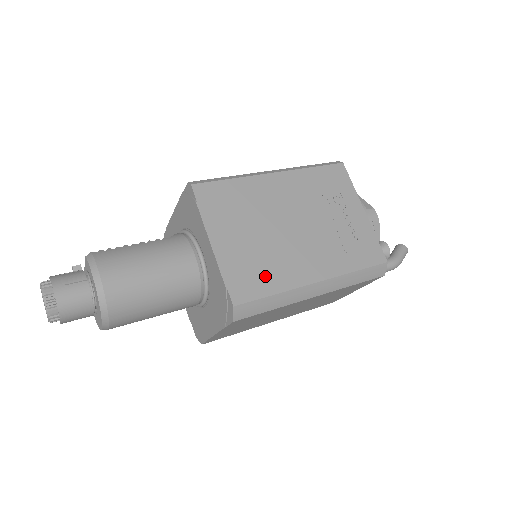
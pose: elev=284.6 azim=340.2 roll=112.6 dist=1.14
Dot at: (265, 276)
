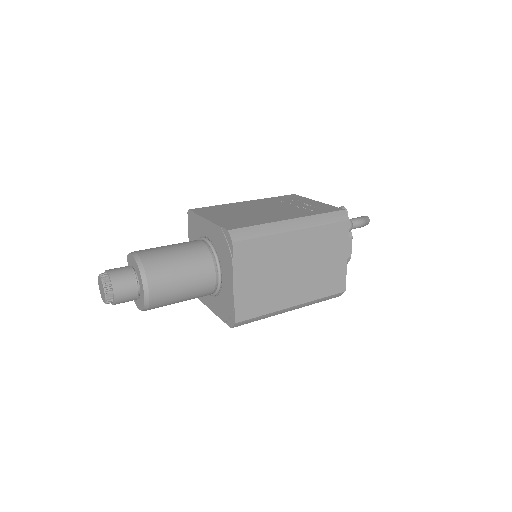
Dot at: (249, 222)
